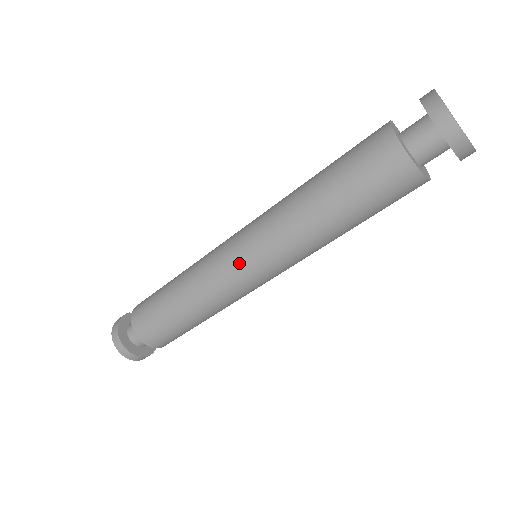
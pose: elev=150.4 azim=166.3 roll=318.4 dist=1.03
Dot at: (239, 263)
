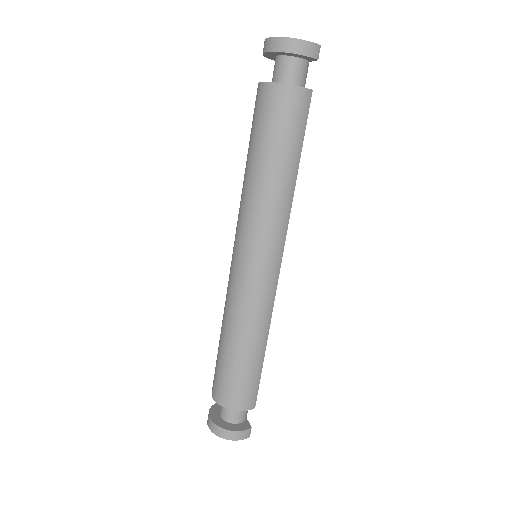
Dot at: (232, 257)
